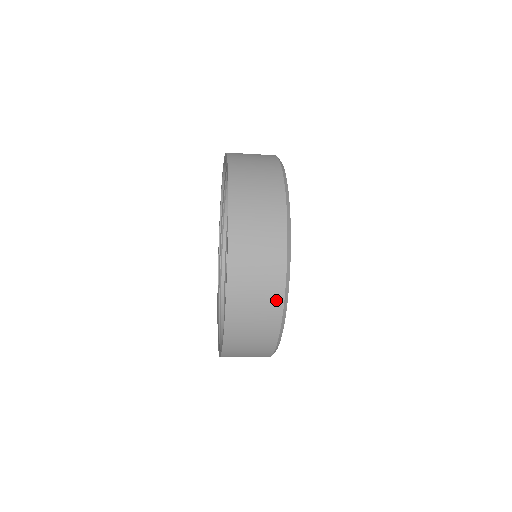
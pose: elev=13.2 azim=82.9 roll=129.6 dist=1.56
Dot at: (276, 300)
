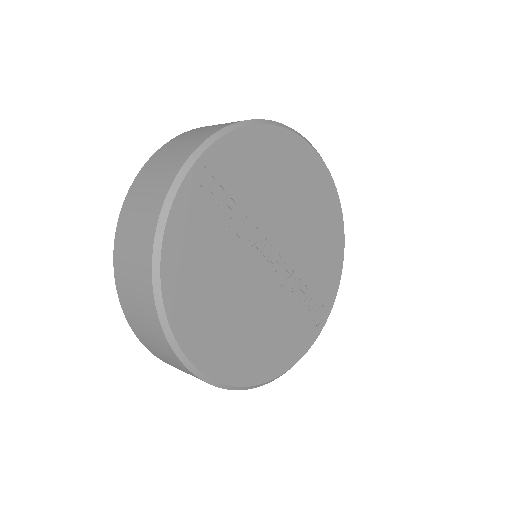
Dot at: (184, 368)
